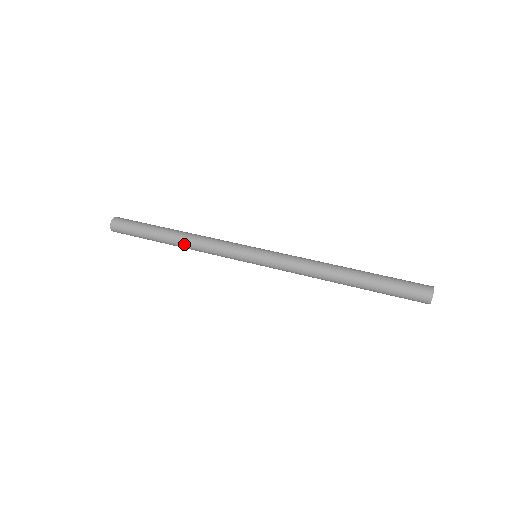
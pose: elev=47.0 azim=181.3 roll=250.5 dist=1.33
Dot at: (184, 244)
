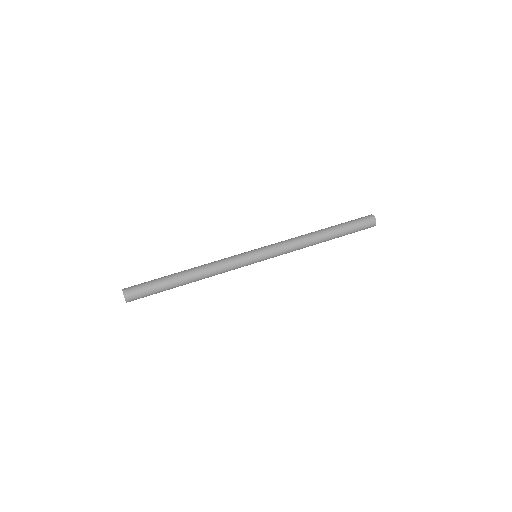
Dot at: (200, 279)
